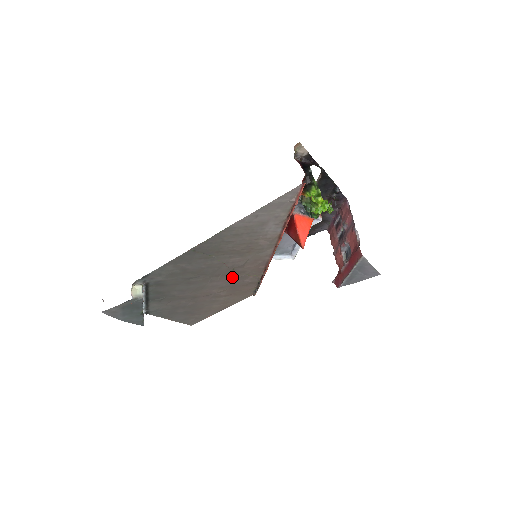
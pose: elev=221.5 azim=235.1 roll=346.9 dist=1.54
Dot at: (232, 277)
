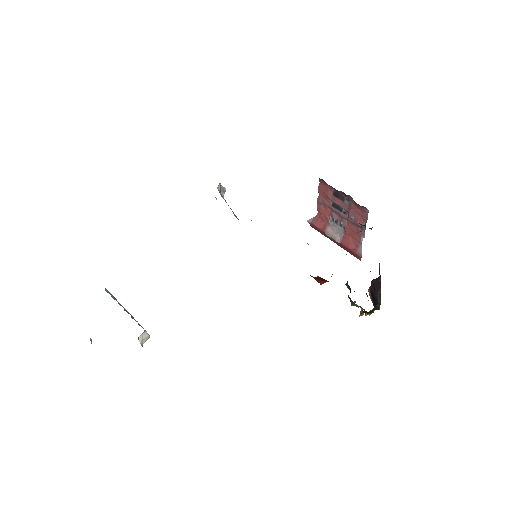
Dot at: occluded
